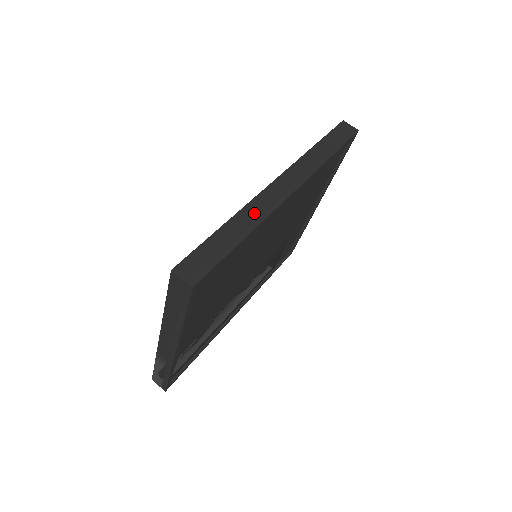
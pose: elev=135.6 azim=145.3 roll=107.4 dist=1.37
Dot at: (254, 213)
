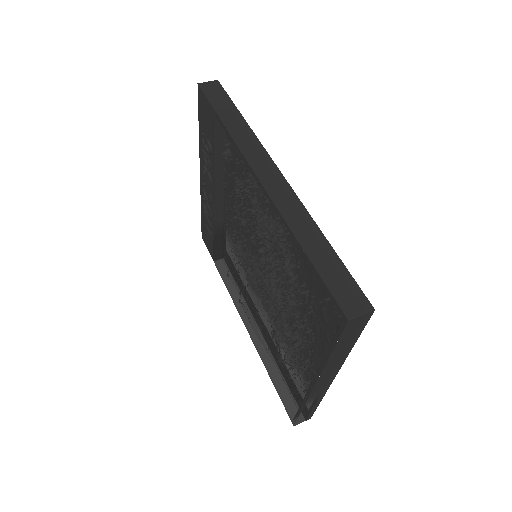
Dot at: (296, 216)
